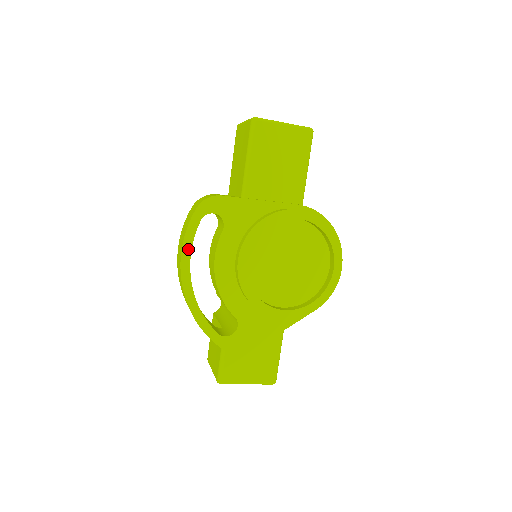
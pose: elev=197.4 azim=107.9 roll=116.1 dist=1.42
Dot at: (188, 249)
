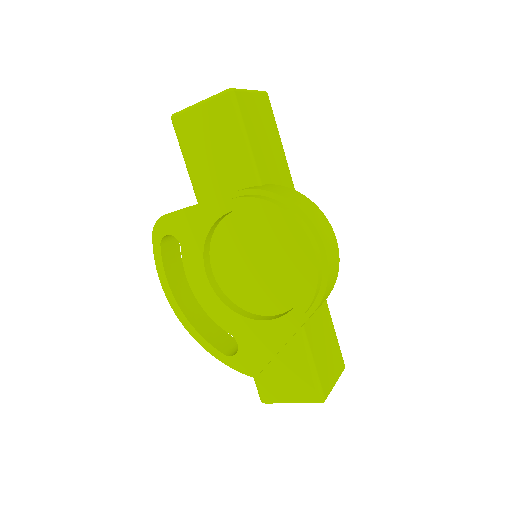
Dot at: (163, 276)
